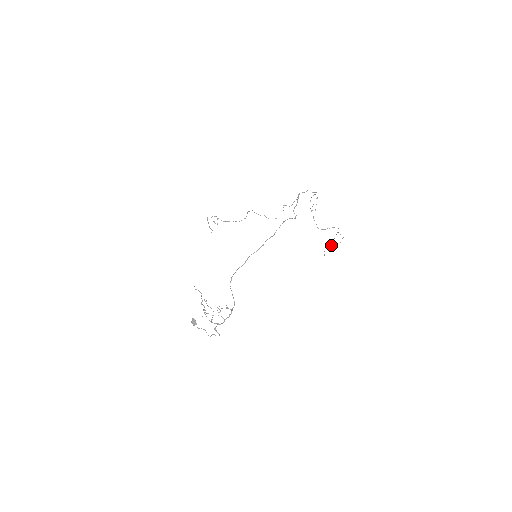
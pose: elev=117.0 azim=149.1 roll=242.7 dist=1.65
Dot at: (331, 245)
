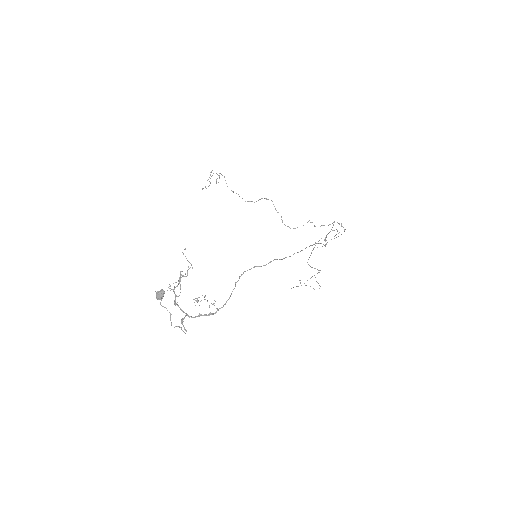
Dot at: occluded
